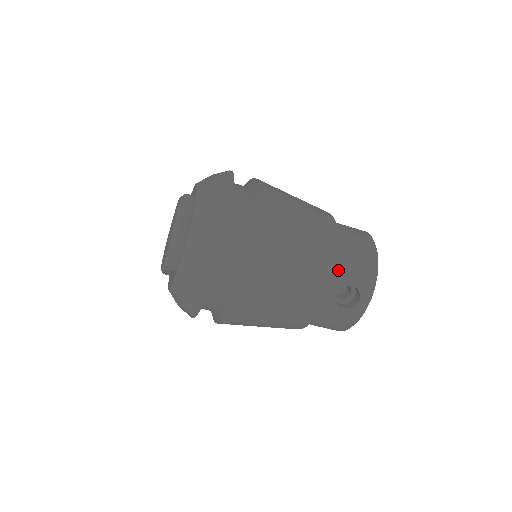
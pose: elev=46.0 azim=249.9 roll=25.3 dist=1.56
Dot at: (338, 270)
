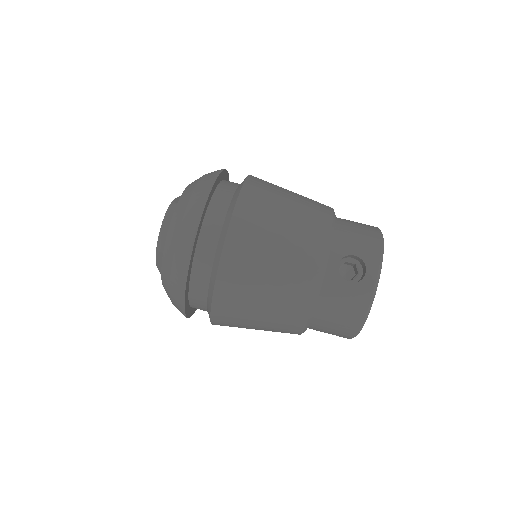
Dot at: (336, 240)
